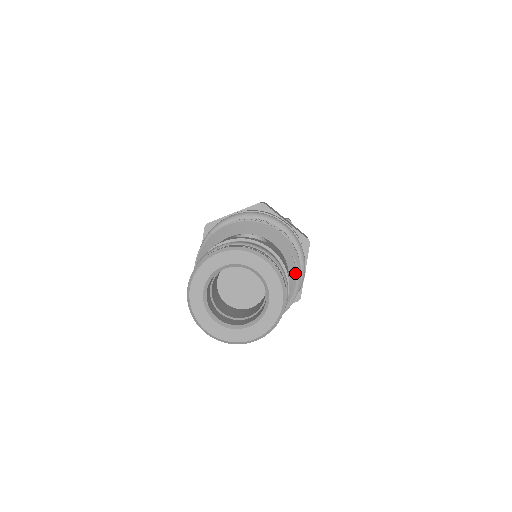
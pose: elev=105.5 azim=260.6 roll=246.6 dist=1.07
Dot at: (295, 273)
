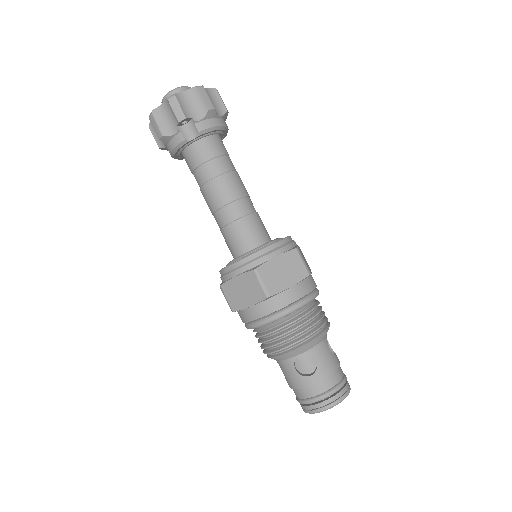
Dot at: occluded
